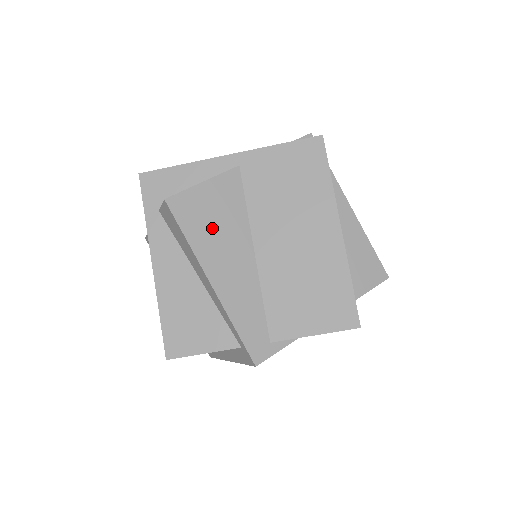
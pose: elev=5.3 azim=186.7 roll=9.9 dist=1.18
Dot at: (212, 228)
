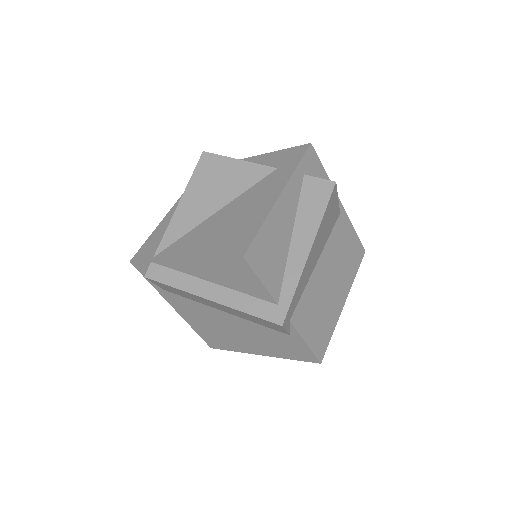
Dot at: (326, 225)
